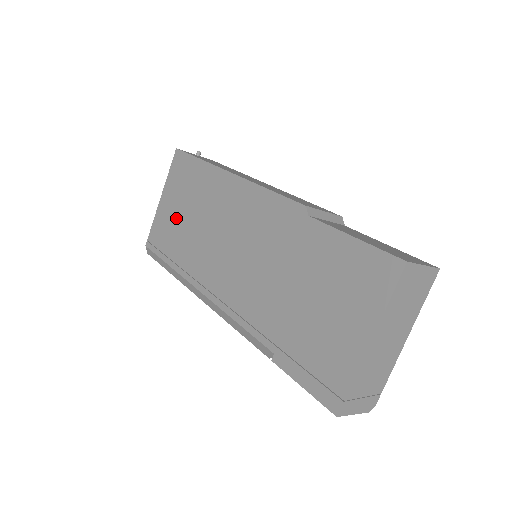
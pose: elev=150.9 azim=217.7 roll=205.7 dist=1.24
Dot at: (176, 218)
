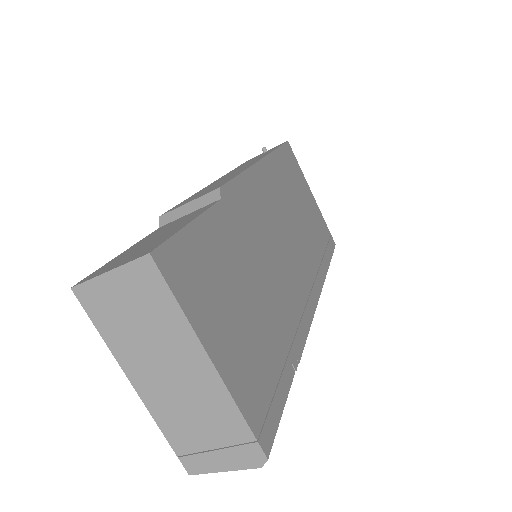
Dot at: occluded
